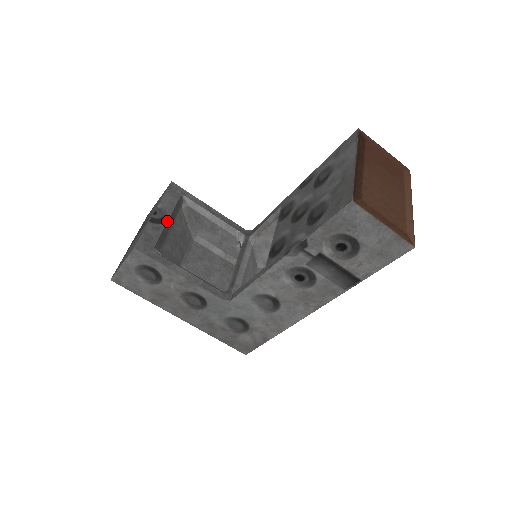
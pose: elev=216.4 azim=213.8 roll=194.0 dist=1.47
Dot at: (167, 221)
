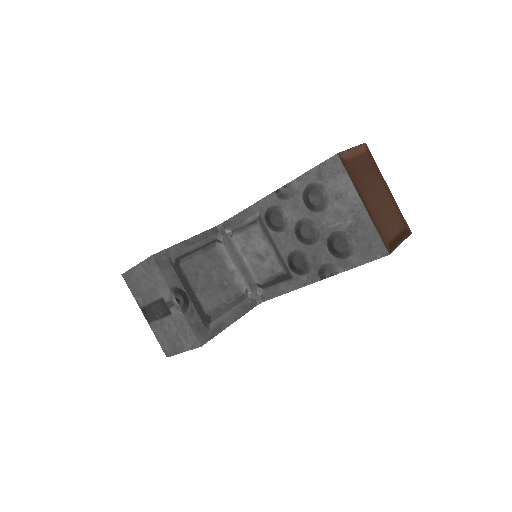
Dot at: (188, 296)
